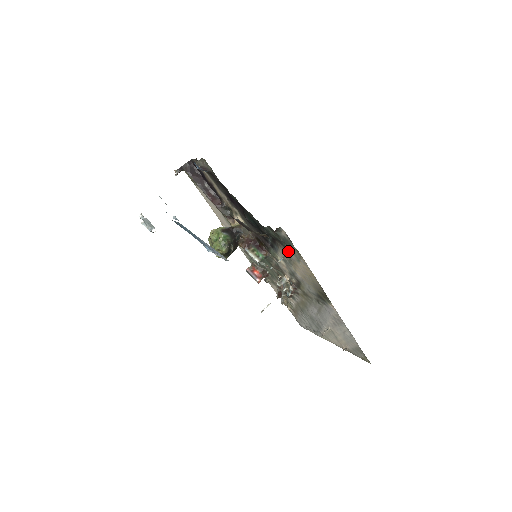
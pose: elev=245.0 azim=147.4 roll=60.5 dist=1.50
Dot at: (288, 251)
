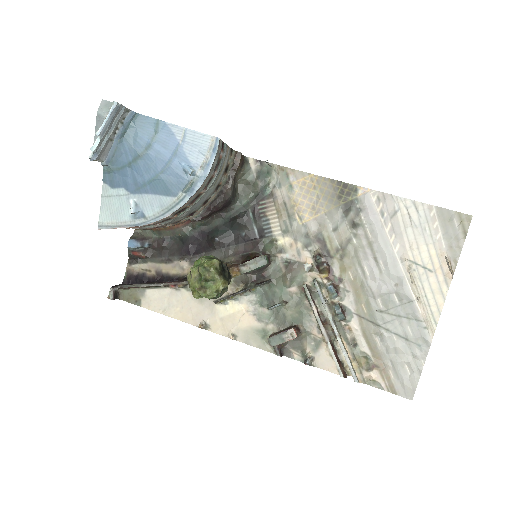
Dot at: (275, 194)
